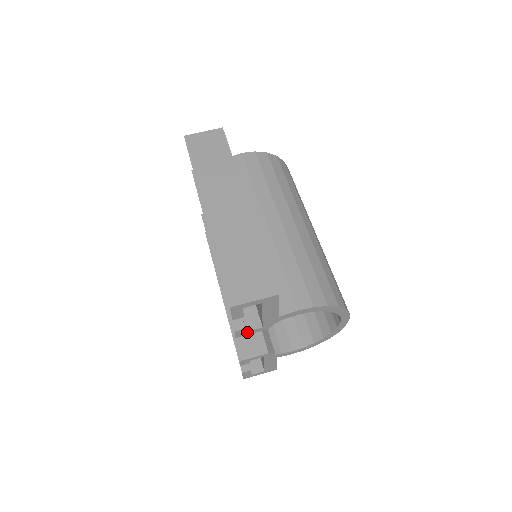
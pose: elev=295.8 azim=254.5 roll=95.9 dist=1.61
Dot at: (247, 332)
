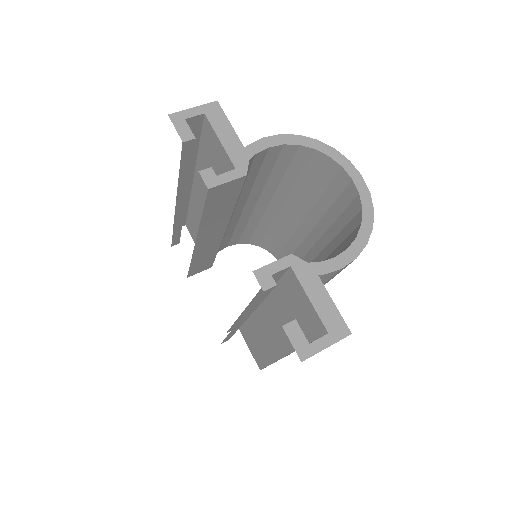
Dot at: (219, 178)
